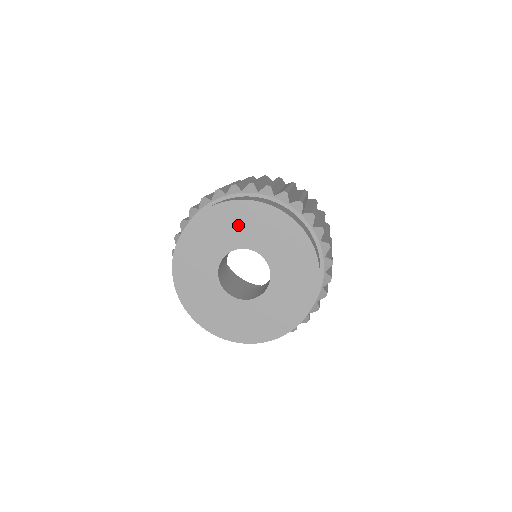
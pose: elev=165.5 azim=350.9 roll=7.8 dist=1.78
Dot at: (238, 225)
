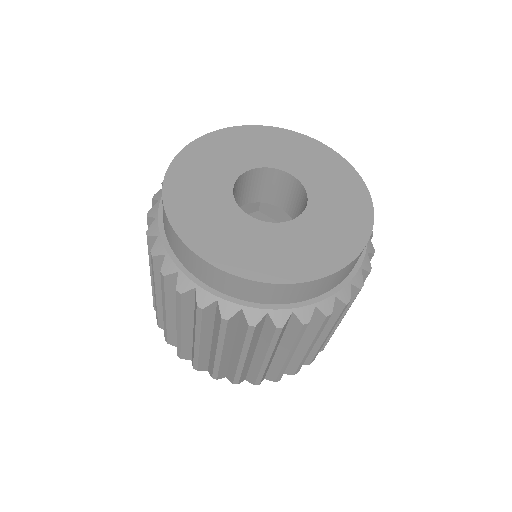
Dot at: (241, 148)
